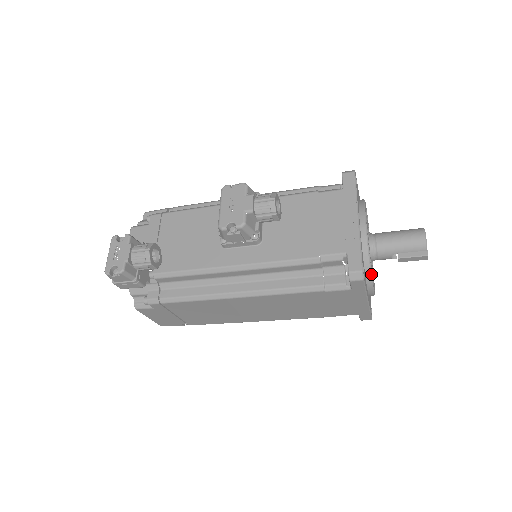
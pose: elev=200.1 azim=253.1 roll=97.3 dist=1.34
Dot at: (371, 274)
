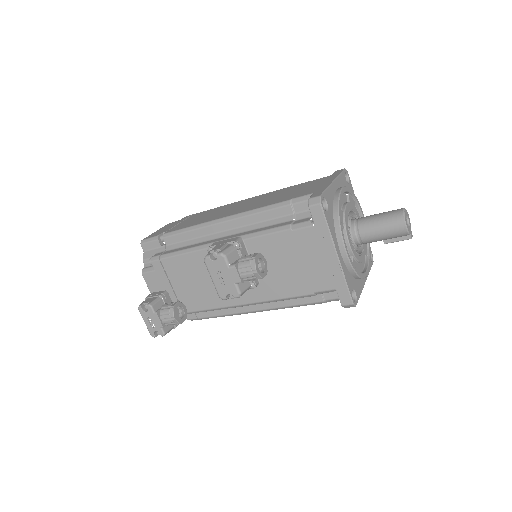
Dot at: (362, 278)
